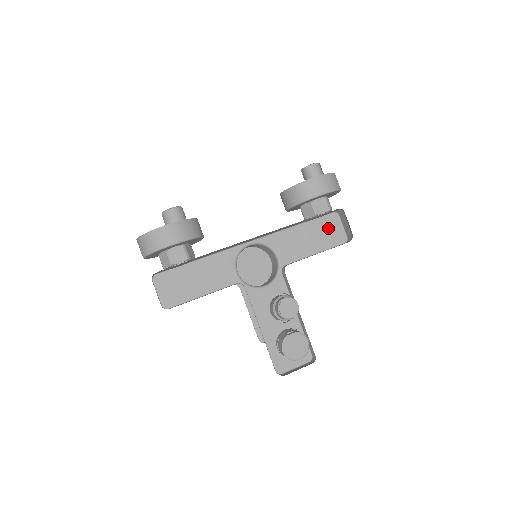
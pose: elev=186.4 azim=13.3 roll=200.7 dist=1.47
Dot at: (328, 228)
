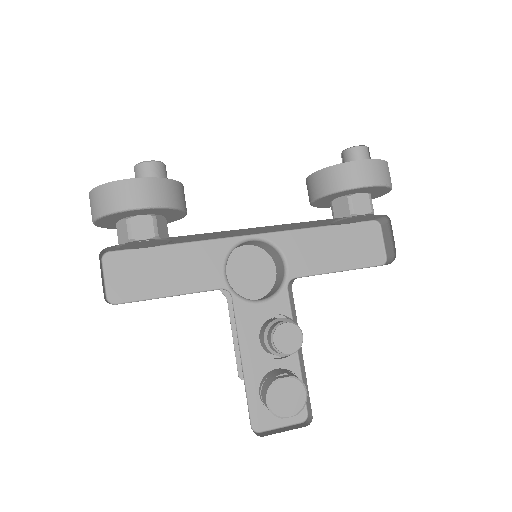
Dot at: (363, 240)
